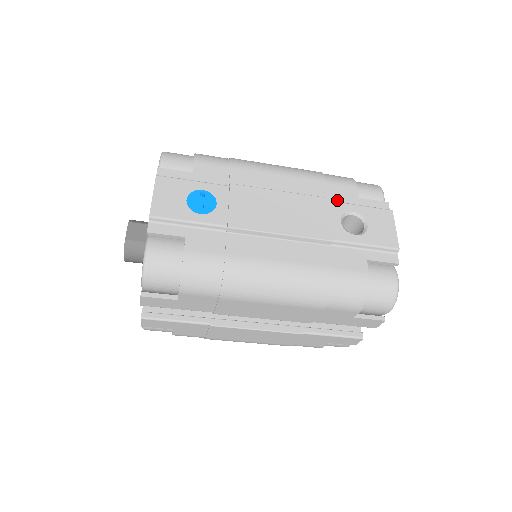
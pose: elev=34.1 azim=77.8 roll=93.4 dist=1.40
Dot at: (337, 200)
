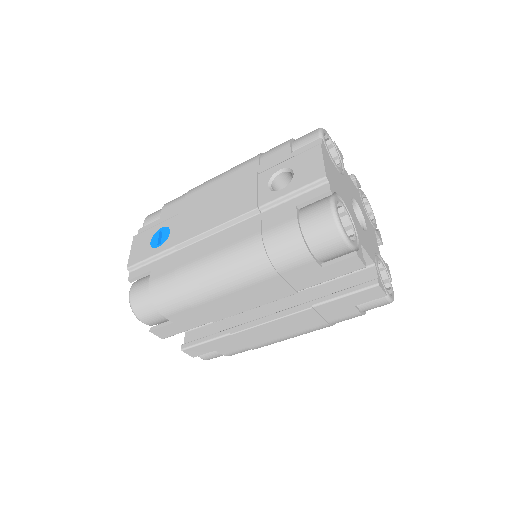
Dot at: occluded
